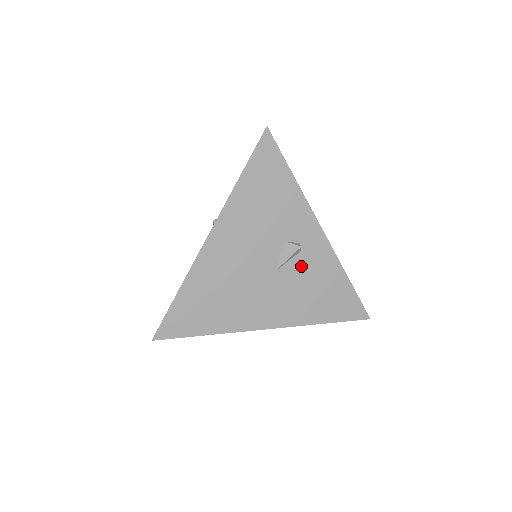
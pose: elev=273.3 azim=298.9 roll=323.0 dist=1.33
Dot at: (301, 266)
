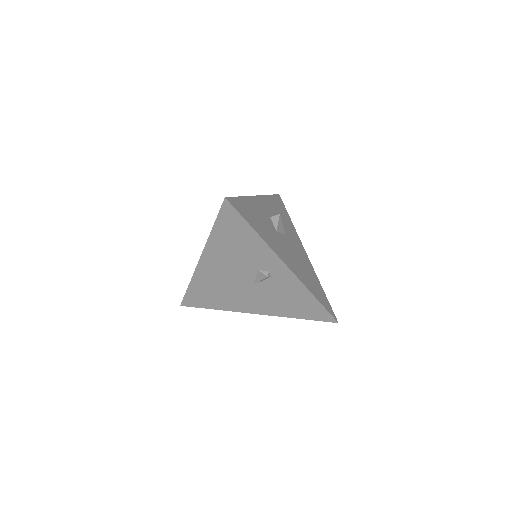
Dot at: (273, 285)
